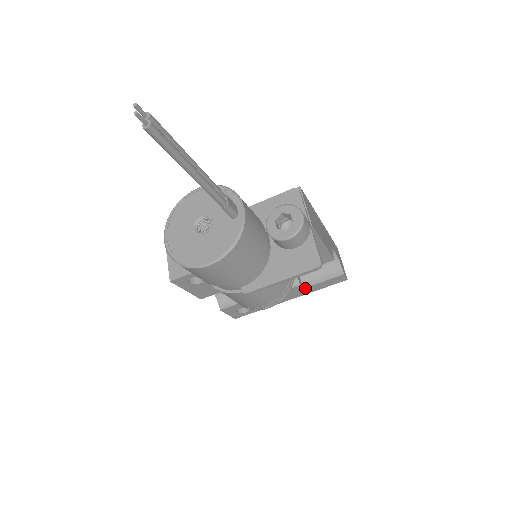
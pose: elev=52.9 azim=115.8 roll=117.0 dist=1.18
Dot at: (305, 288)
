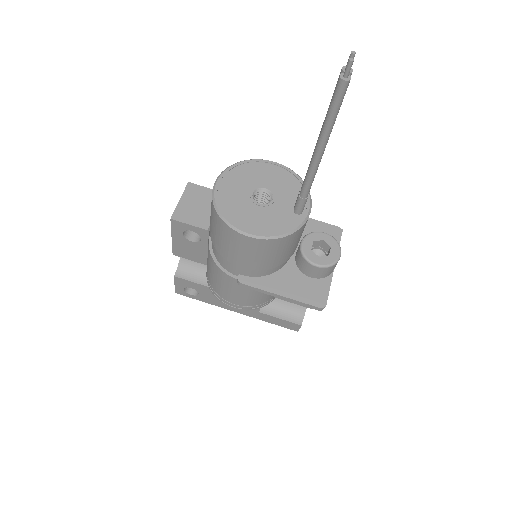
Dot at: (260, 312)
